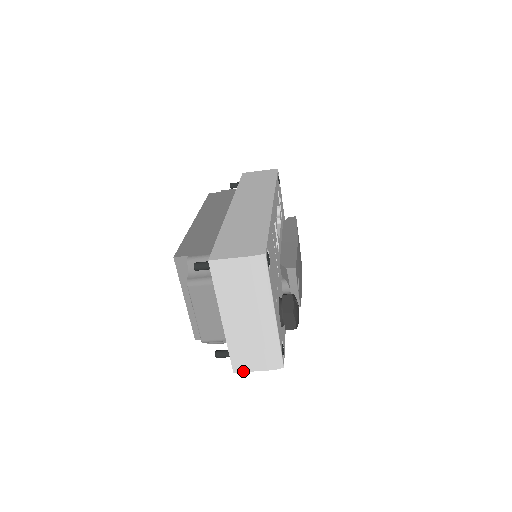
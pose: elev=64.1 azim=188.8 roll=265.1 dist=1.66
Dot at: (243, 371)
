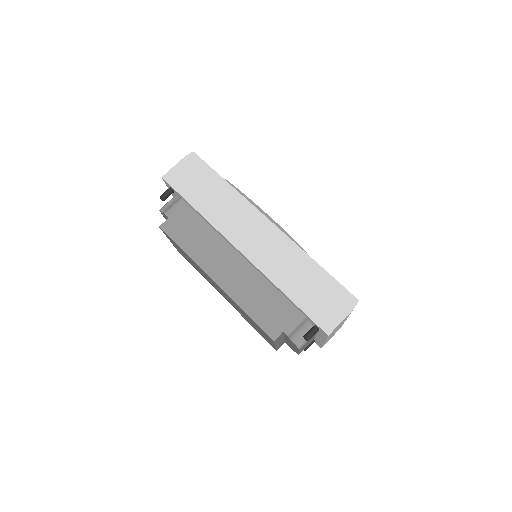
Dot at: occluded
